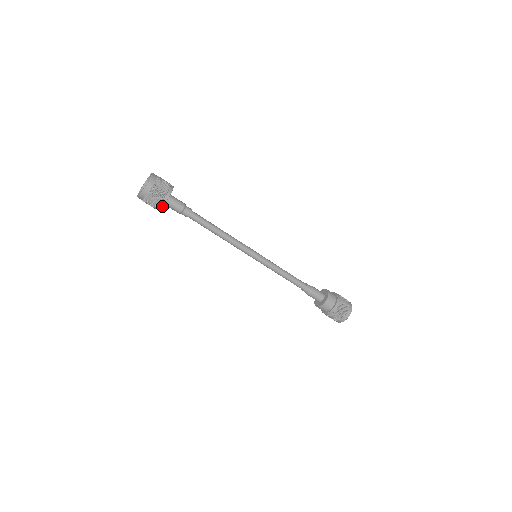
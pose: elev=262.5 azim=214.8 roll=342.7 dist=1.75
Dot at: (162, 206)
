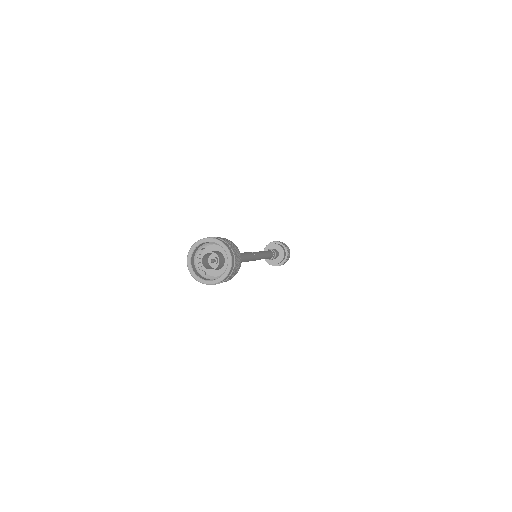
Dot at: occluded
